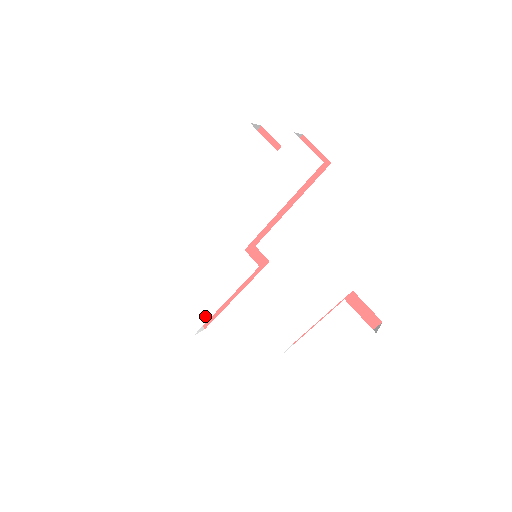
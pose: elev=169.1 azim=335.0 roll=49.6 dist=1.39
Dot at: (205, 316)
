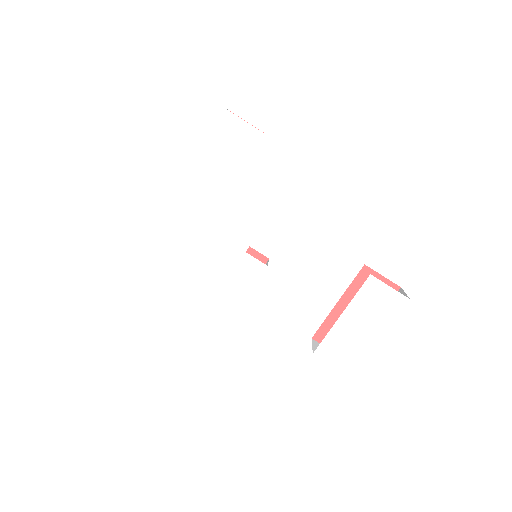
Dot at: (212, 340)
